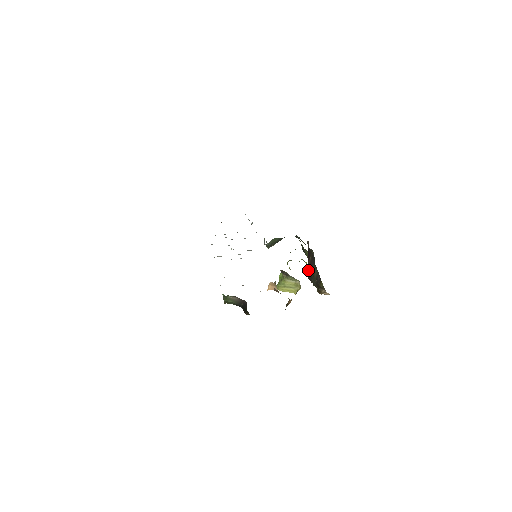
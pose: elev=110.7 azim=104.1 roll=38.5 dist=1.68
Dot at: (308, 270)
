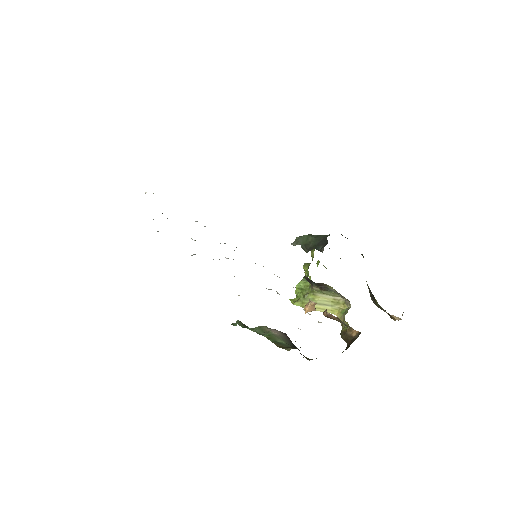
Dot at: occluded
